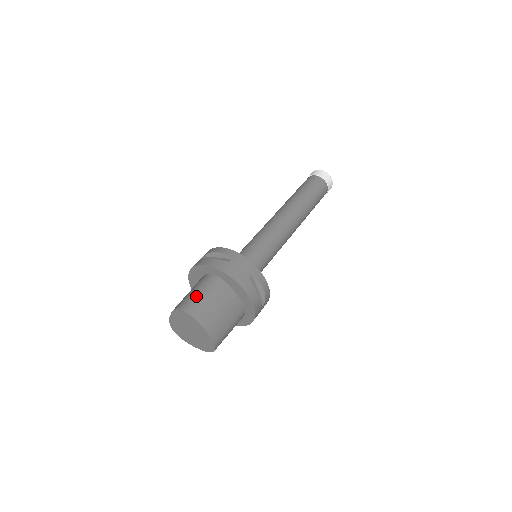
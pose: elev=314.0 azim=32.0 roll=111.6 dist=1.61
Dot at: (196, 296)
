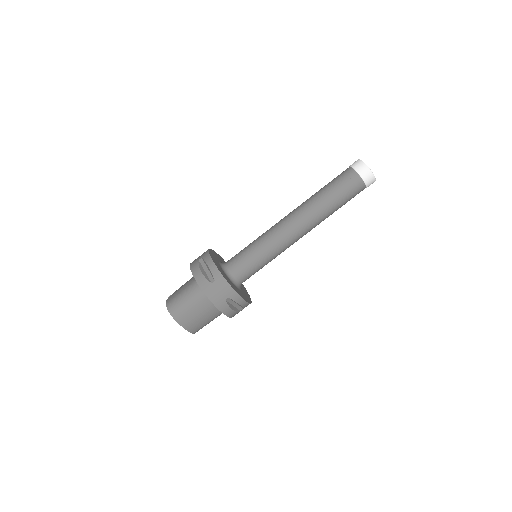
Dot at: (181, 301)
